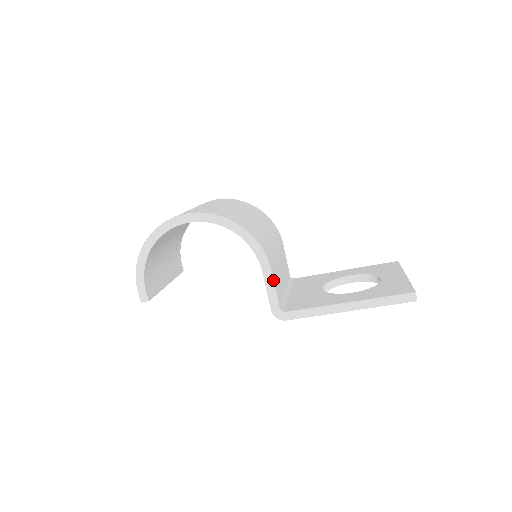
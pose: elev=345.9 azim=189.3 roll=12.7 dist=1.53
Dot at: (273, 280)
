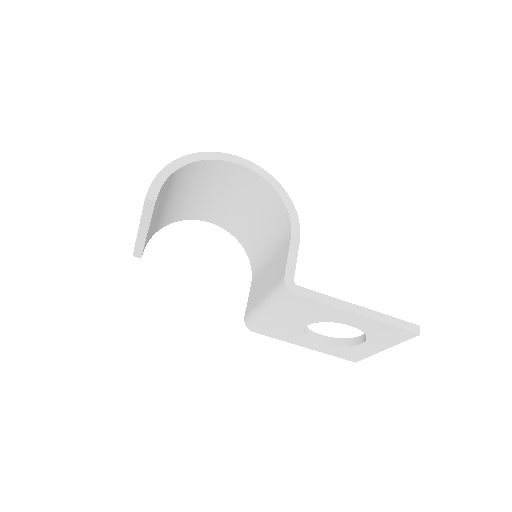
Dot at: occluded
